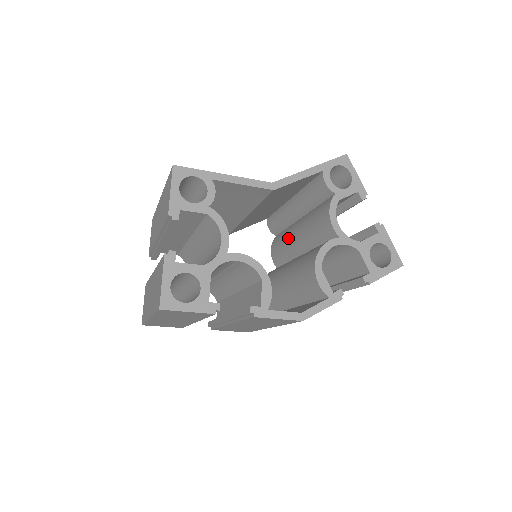
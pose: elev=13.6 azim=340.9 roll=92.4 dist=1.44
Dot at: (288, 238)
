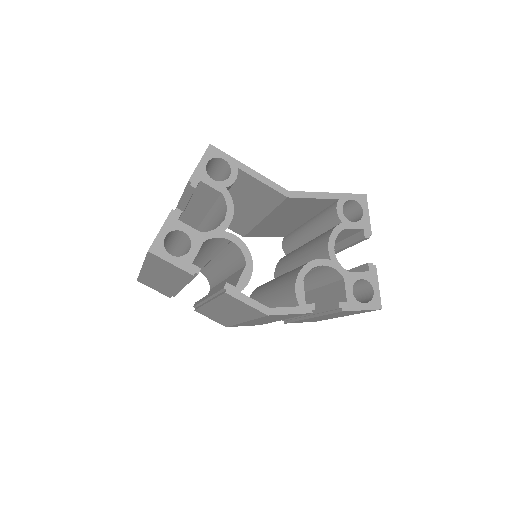
Dot at: (293, 255)
